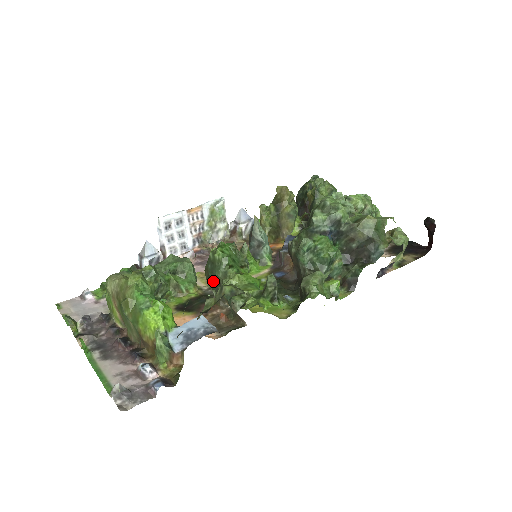
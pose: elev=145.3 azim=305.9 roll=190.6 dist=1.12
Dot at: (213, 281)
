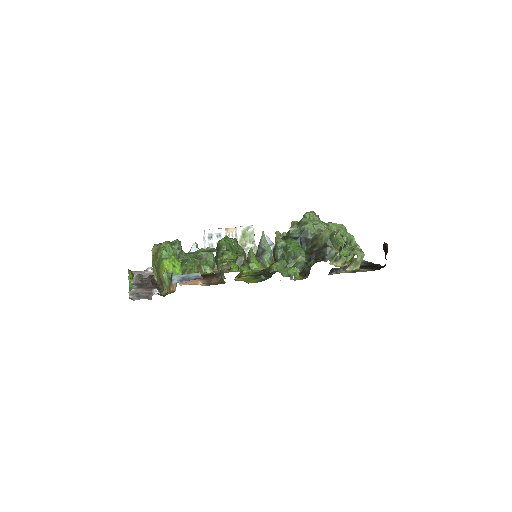
Dot at: occluded
